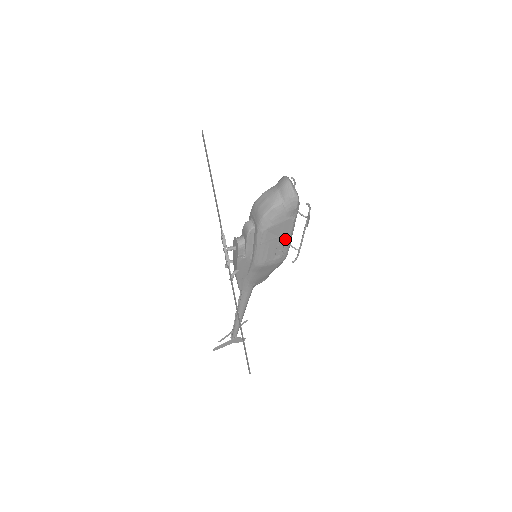
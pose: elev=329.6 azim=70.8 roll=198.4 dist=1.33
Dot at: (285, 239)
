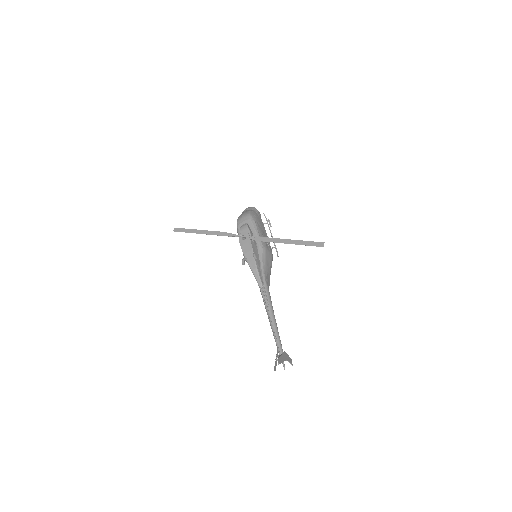
Dot at: (266, 235)
